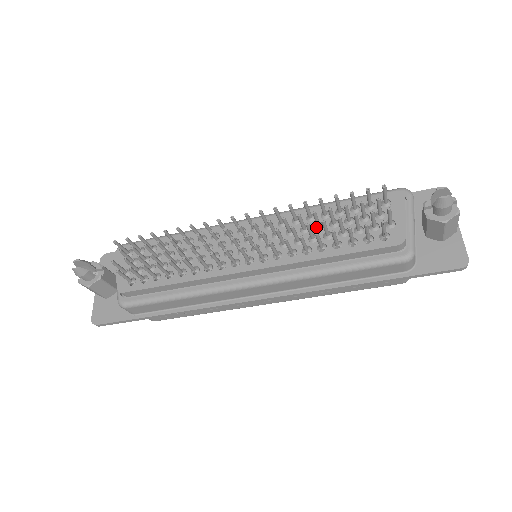
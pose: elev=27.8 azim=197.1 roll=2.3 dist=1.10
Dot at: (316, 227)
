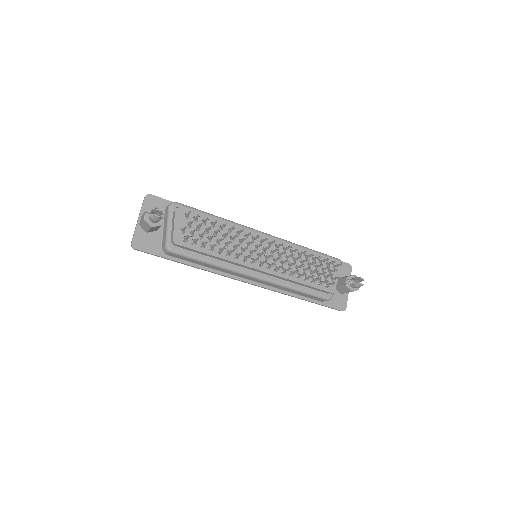
Dot at: (299, 262)
